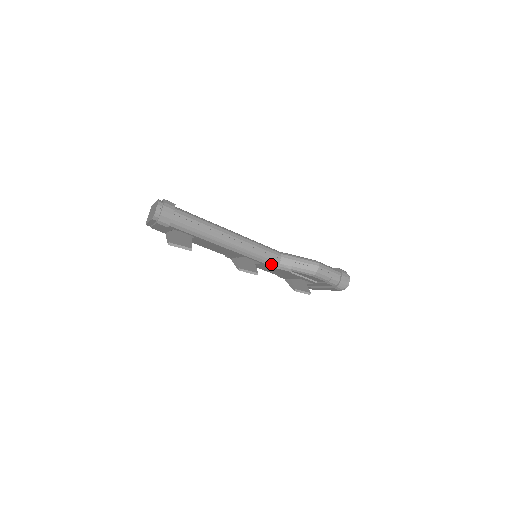
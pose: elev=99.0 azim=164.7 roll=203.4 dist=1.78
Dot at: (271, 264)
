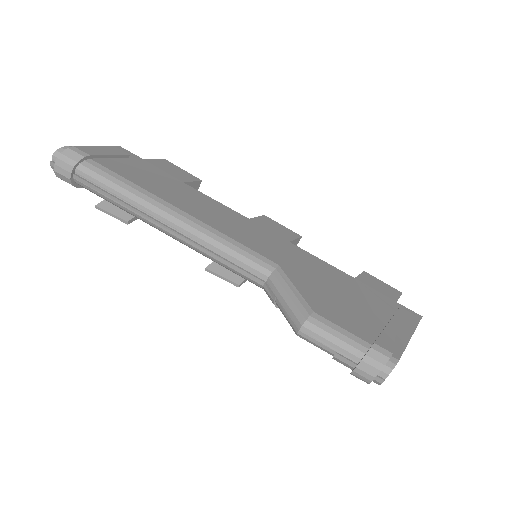
Dot at: (251, 281)
